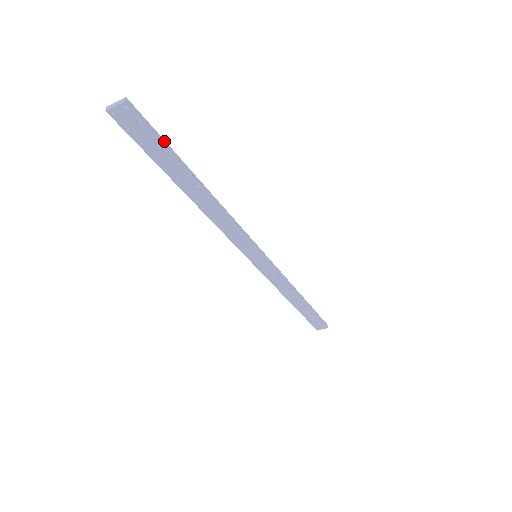
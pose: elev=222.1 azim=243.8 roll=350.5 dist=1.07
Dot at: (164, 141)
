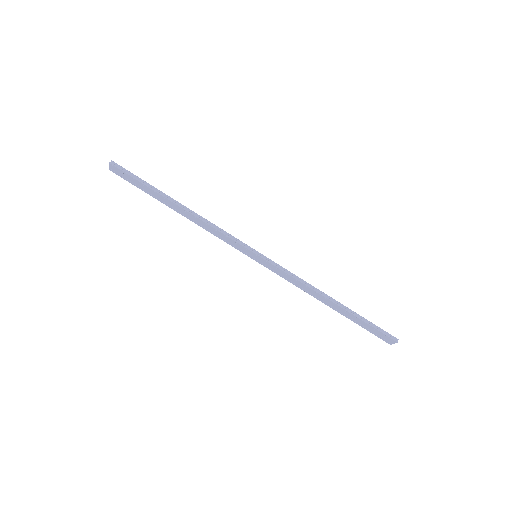
Dot at: (141, 179)
